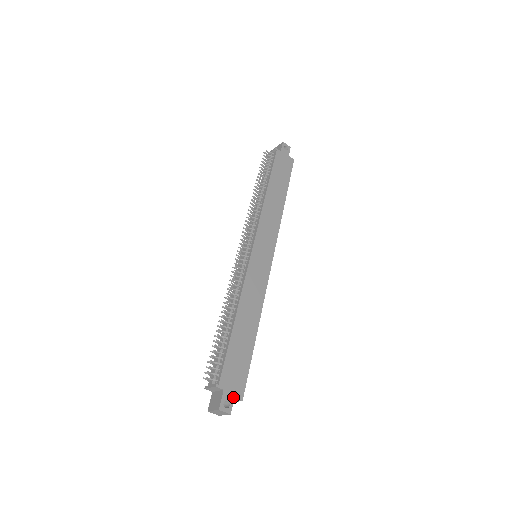
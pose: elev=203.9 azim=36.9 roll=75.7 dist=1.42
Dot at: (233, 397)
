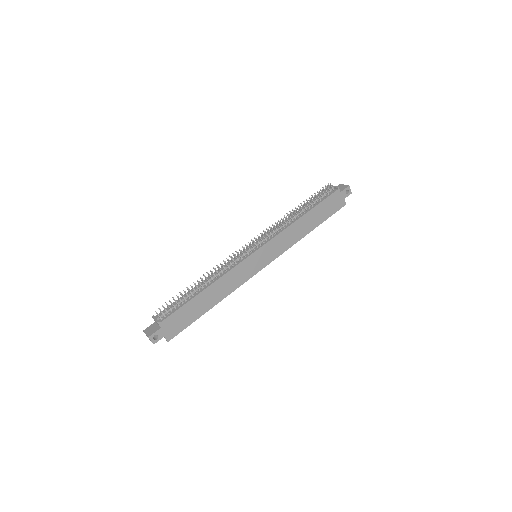
Dot at: (164, 336)
